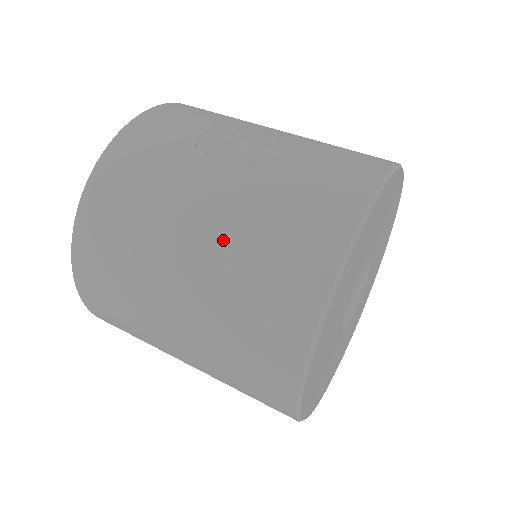
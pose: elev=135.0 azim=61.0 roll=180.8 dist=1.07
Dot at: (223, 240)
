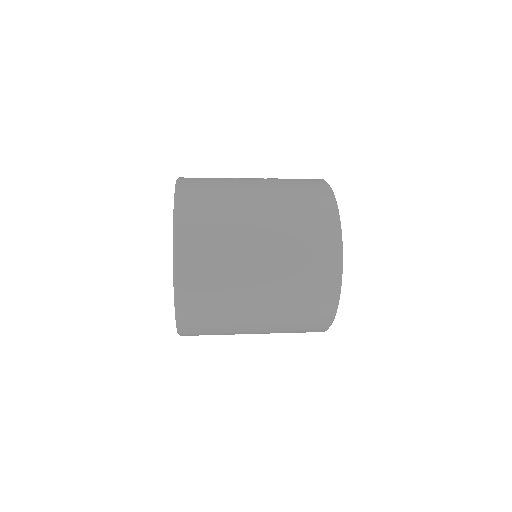
Dot at: (274, 194)
